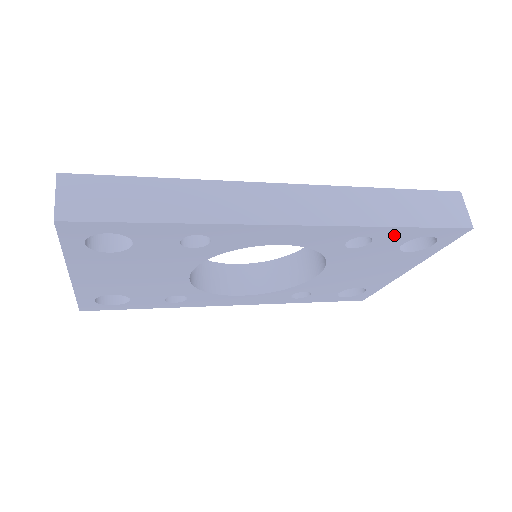
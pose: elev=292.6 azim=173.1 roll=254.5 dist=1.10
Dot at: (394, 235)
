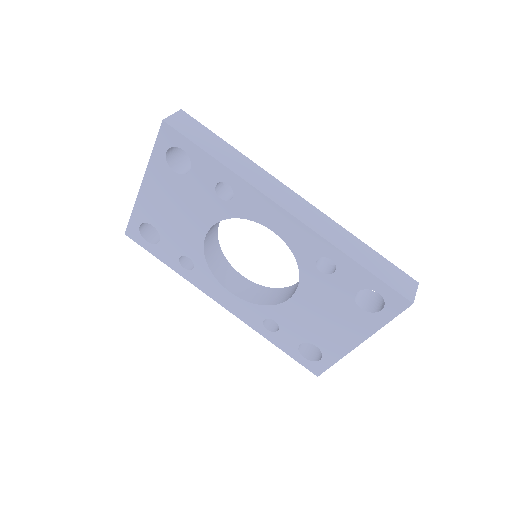
Dot at: (352, 273)
